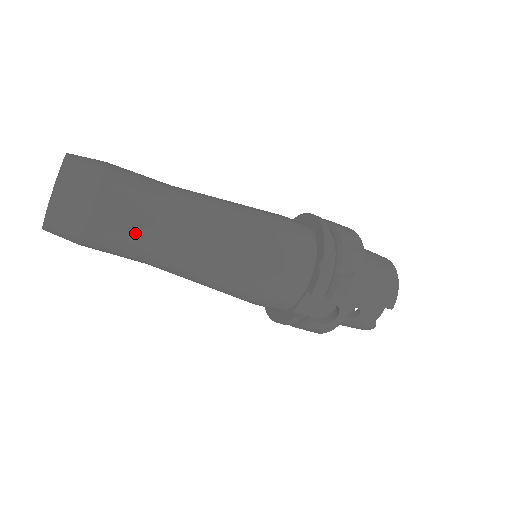
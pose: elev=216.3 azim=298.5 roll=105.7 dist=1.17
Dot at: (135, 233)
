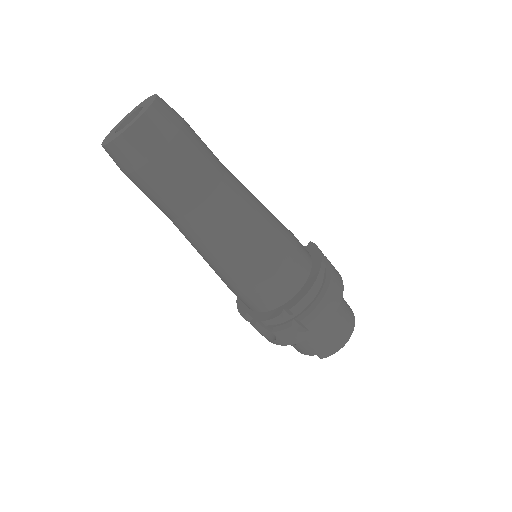
Dot at: (164, 201)
